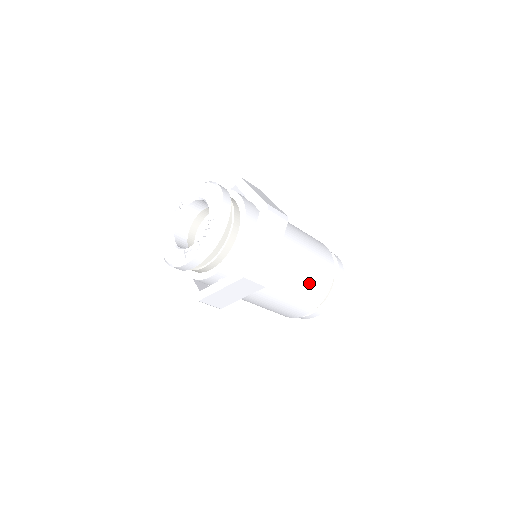
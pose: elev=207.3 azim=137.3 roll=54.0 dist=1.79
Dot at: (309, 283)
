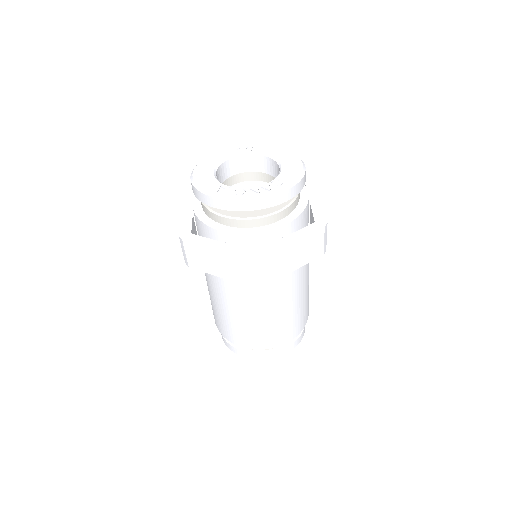
Dot at: (277, 323)
